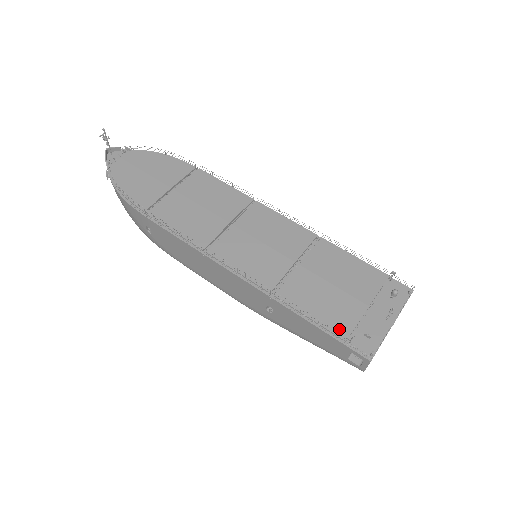
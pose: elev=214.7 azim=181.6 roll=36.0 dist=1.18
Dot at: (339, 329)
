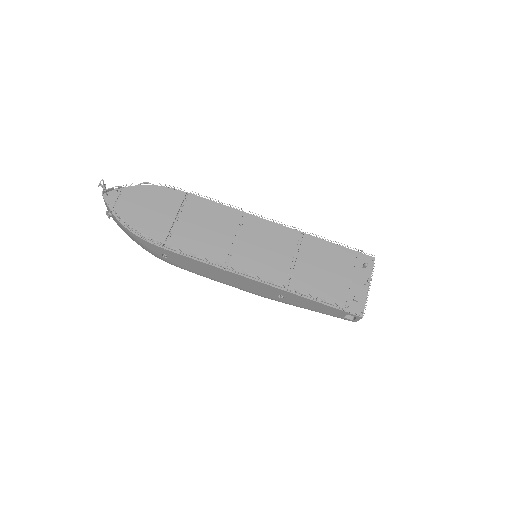
Dot at: (338, 302)
